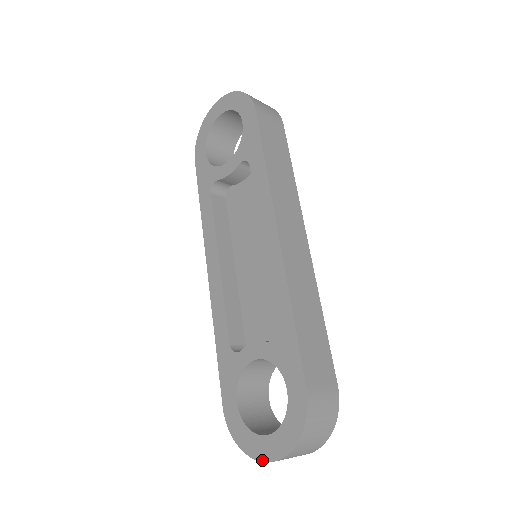
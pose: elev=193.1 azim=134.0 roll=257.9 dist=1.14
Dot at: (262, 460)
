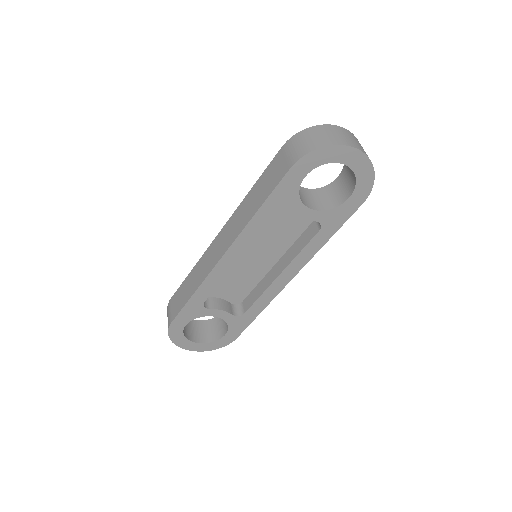
Dot at: occluded
